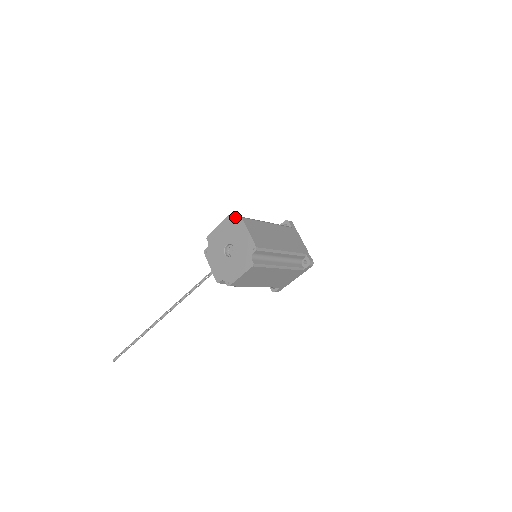
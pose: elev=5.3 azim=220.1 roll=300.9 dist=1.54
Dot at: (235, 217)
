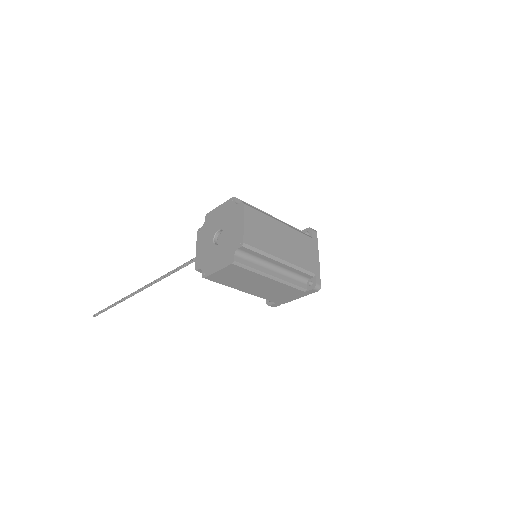
Dot at: (240, 201)
